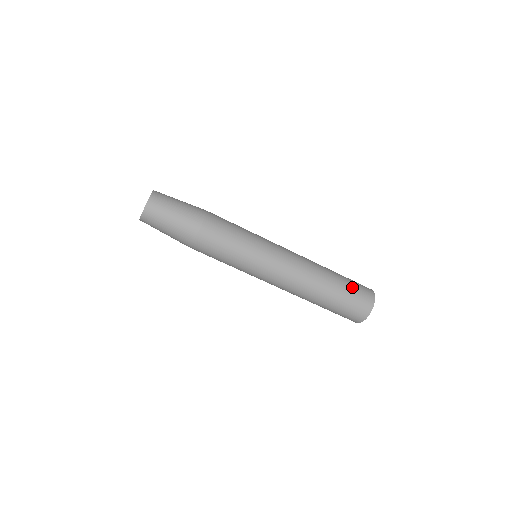
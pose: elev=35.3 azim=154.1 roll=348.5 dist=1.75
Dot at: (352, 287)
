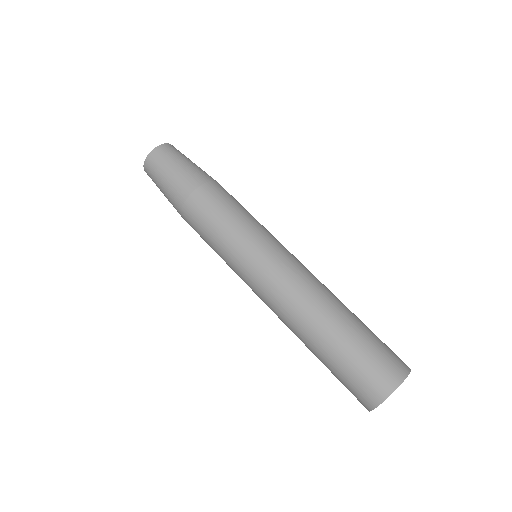
Dot at: (346, 370)
